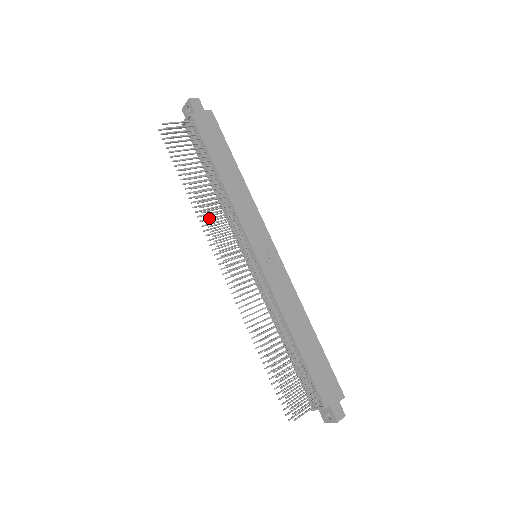
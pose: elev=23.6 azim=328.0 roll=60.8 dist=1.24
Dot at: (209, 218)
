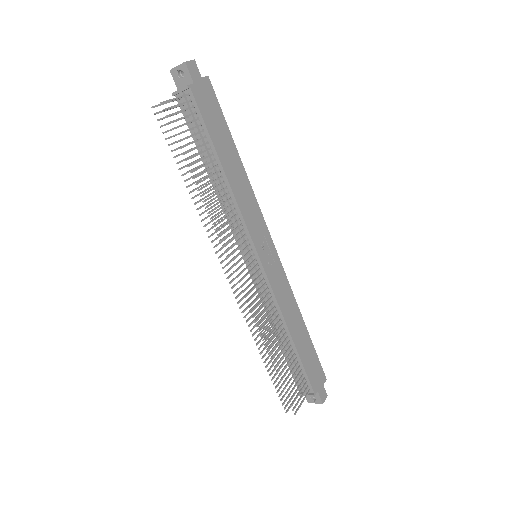
Dot at: (212, 220)
